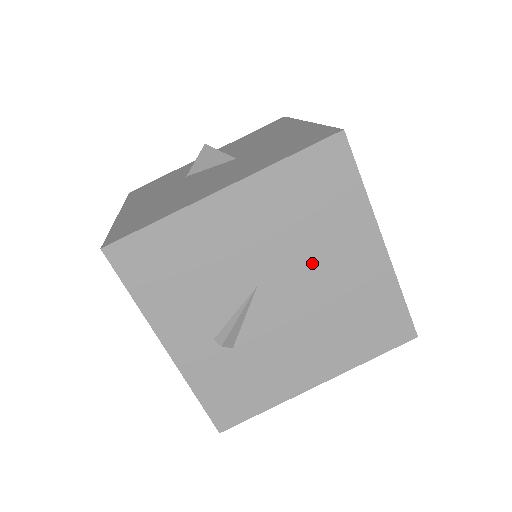
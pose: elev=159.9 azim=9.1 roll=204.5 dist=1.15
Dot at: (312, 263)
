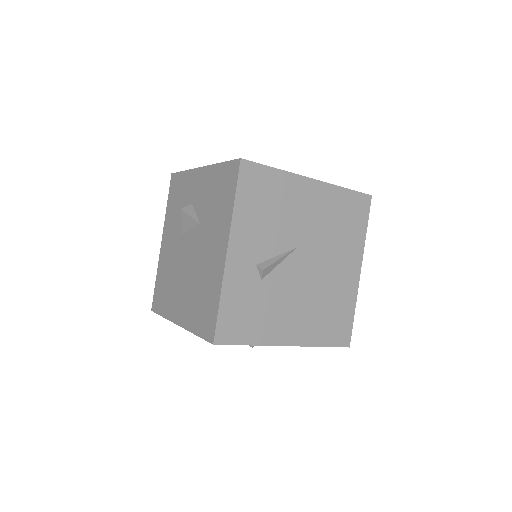
Dot at: (327, 255)
